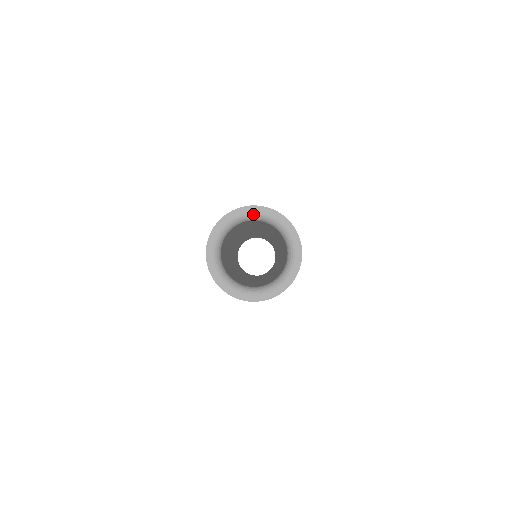
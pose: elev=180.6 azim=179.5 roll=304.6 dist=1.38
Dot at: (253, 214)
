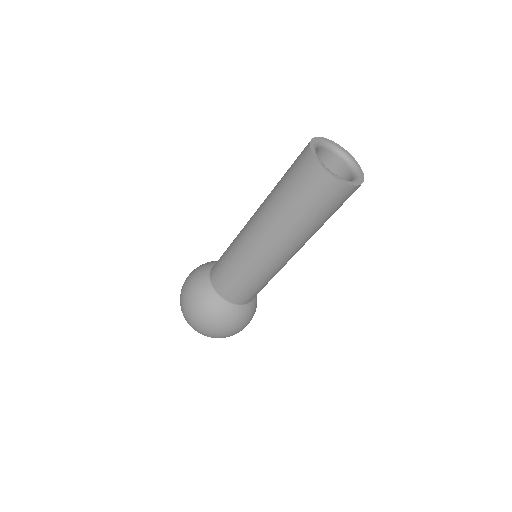
Dot at: (335, 146)
